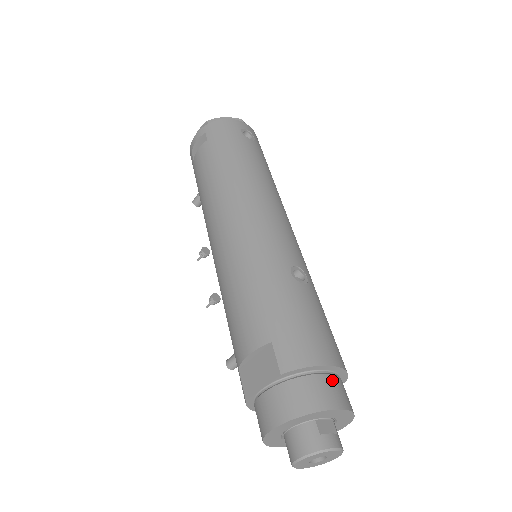
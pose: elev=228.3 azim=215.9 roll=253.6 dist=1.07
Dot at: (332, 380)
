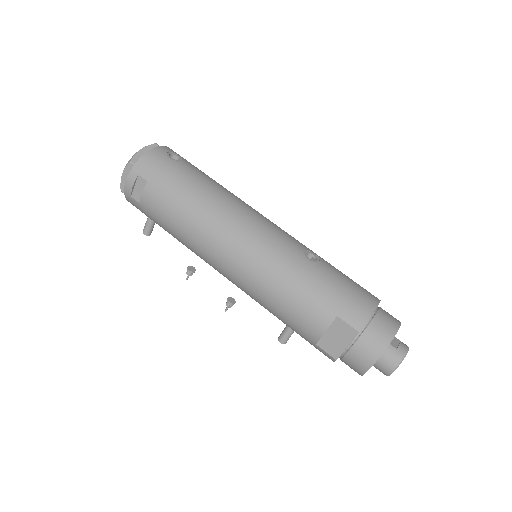
Dot at: (382, 313)
